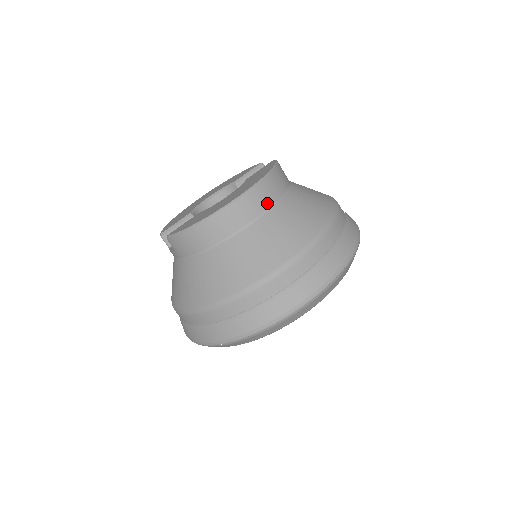
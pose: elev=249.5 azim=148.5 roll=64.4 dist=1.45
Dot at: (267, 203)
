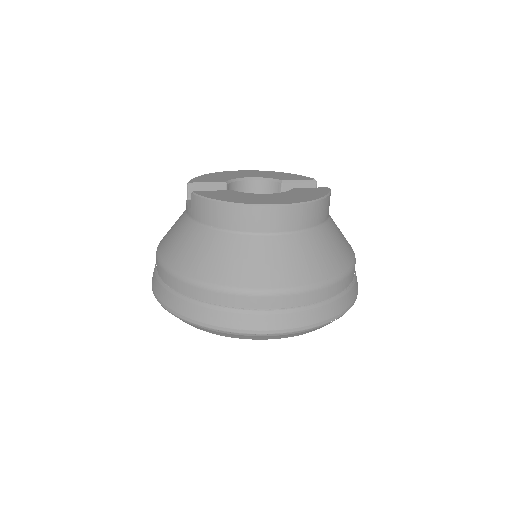
Dot at: (297, 226)
